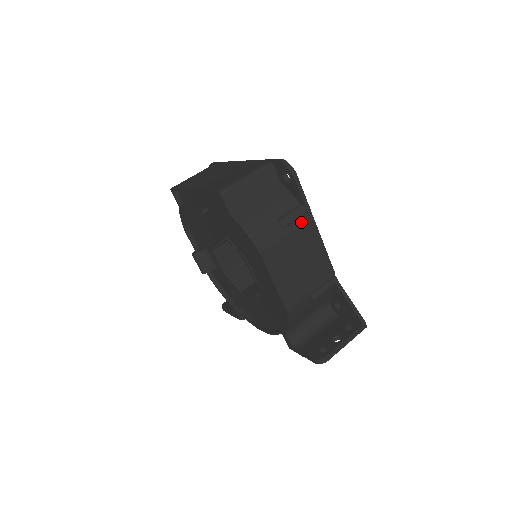
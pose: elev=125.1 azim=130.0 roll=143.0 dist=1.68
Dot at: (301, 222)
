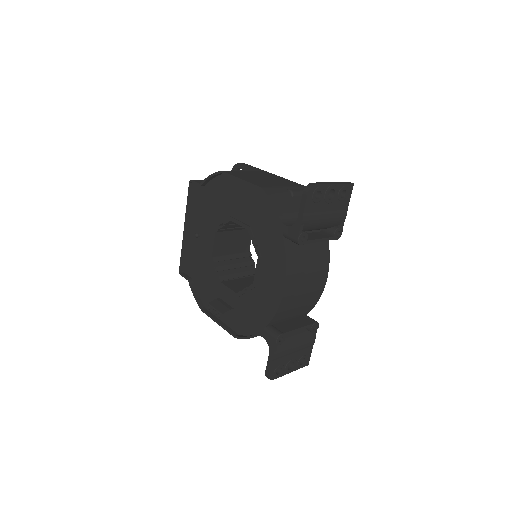
Dot at: (256, 171)
